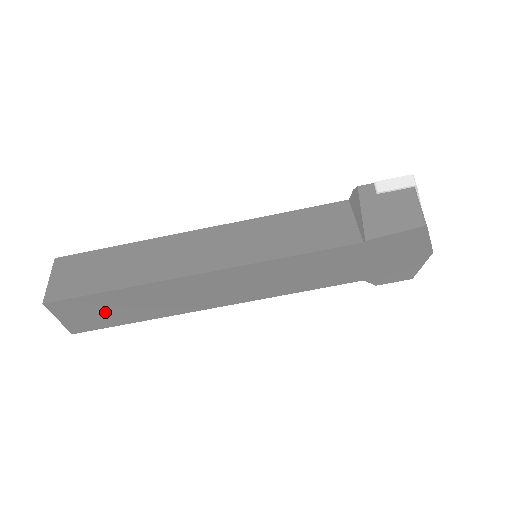
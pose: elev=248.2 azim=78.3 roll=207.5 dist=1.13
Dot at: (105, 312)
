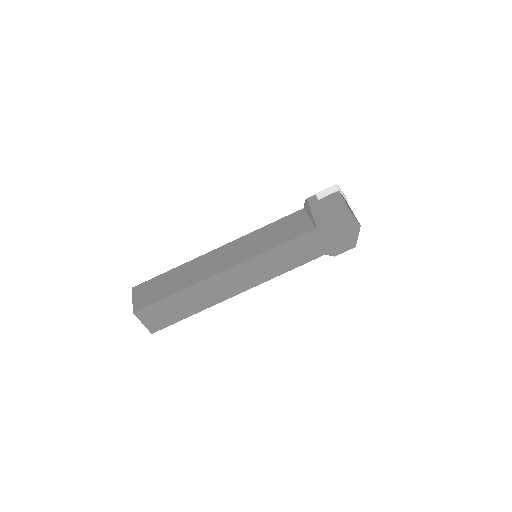
Dot at: (171, 312)
